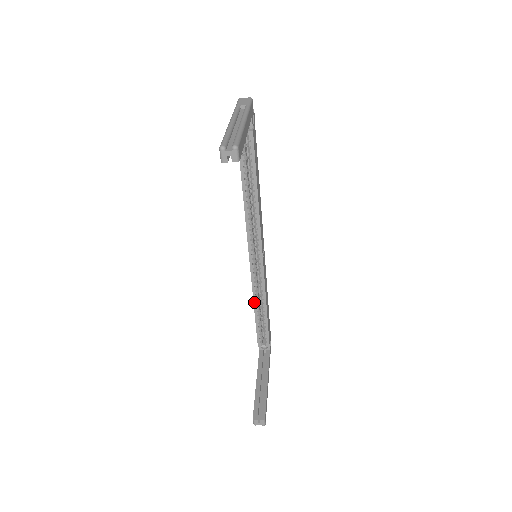
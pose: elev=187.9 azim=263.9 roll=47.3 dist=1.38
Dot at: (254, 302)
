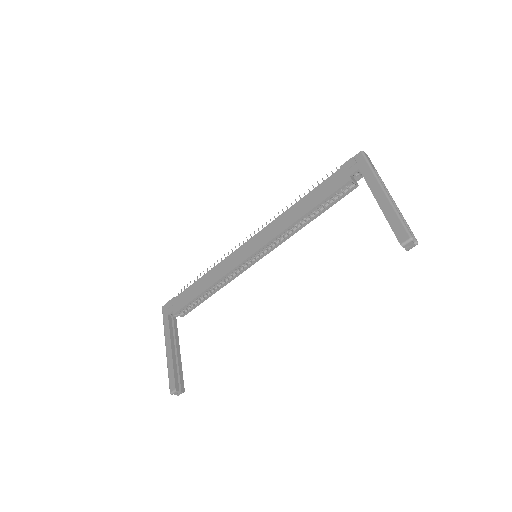
Dot at: (214, 284)
